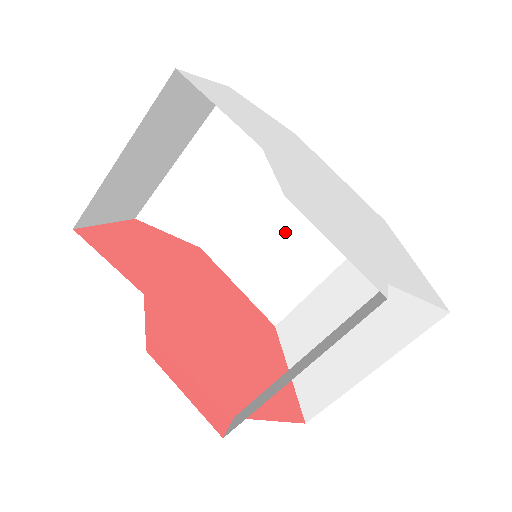
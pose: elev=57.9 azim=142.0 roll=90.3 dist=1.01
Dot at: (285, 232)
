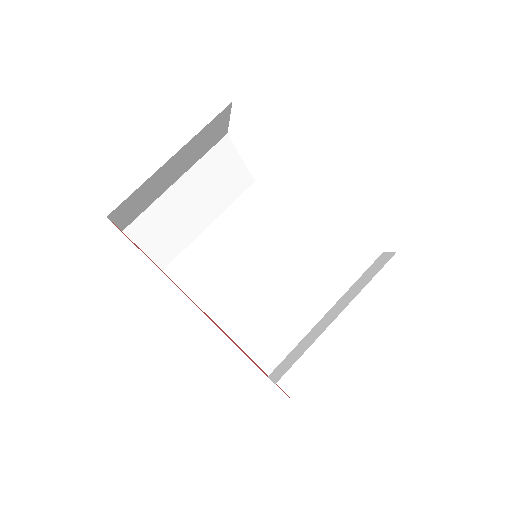
Dot at: (244, 256)
